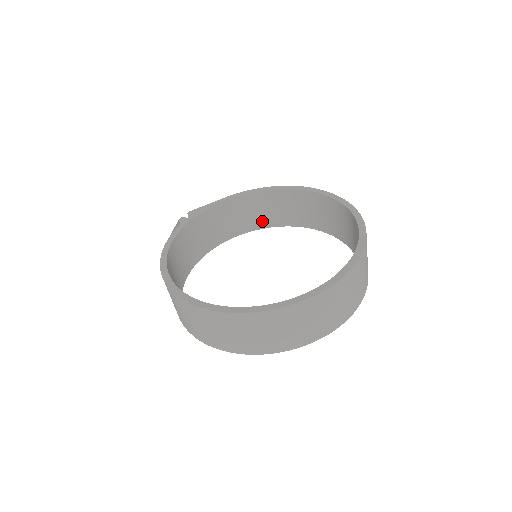
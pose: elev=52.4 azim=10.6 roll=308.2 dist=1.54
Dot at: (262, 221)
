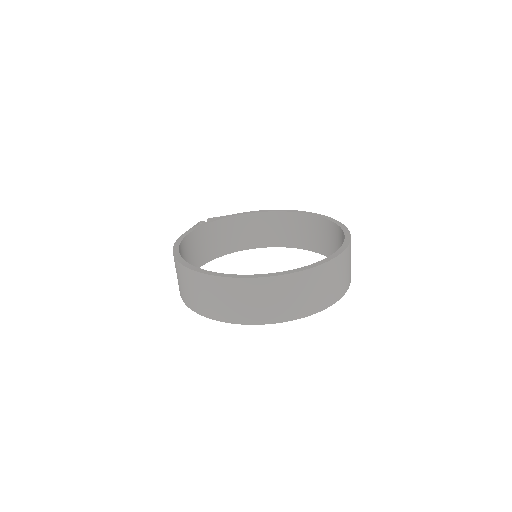
Dot at: (270, 240)
